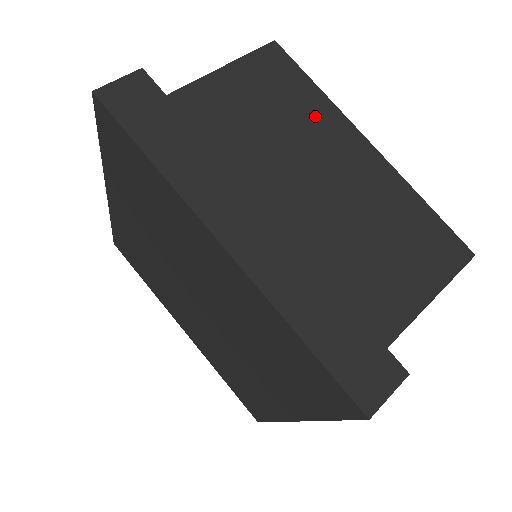
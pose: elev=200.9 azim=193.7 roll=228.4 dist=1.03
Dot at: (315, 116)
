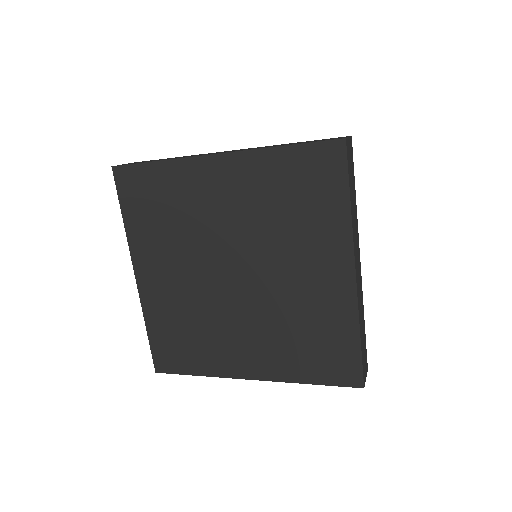
Dot at: occluded
